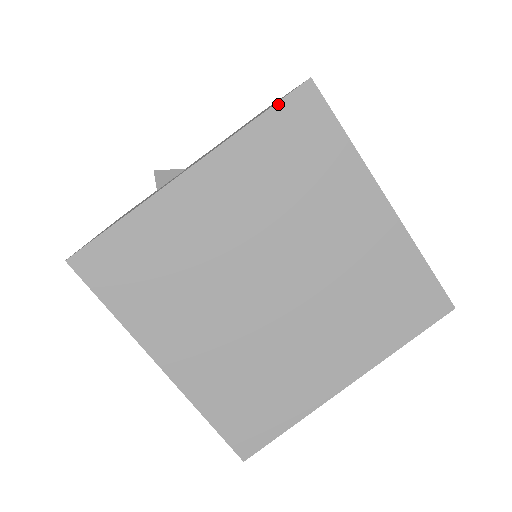
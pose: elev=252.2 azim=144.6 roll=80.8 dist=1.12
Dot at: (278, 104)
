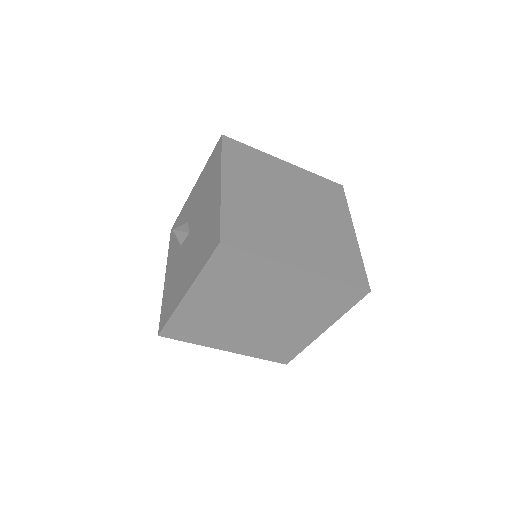
Dot at: (210, 258)
